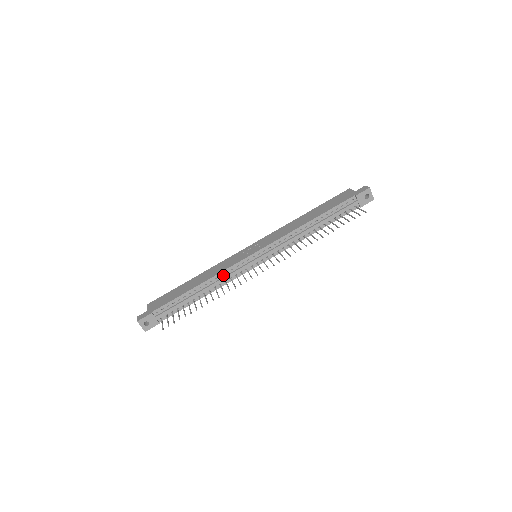
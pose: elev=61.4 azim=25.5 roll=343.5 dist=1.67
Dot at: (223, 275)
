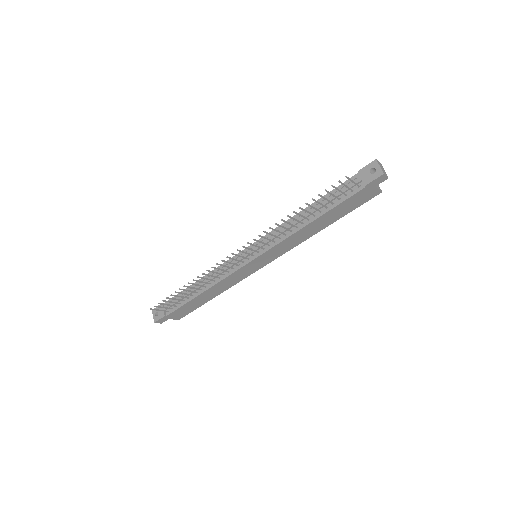
Dot at: (219, 271)
